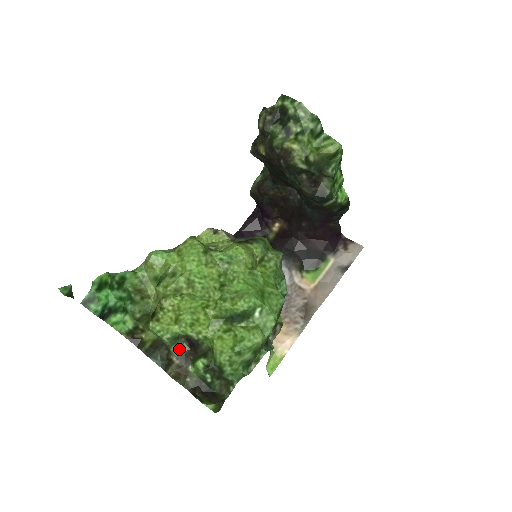
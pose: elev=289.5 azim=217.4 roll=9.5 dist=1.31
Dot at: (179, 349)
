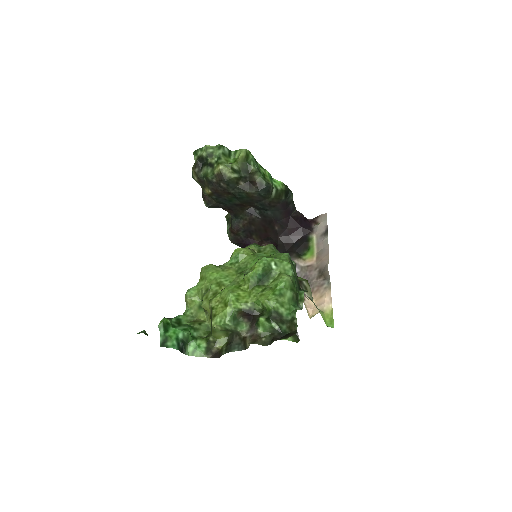
Dot at: (244, 327)
